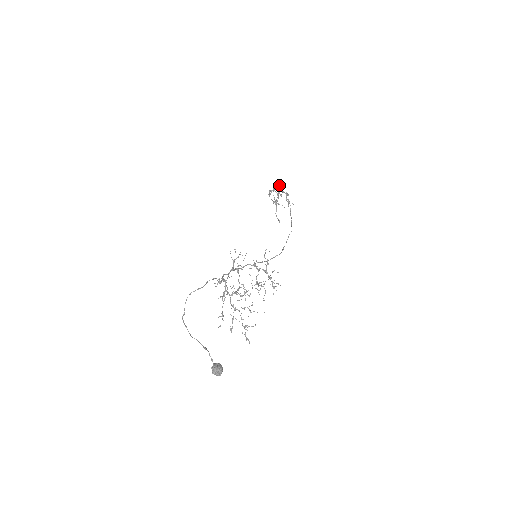
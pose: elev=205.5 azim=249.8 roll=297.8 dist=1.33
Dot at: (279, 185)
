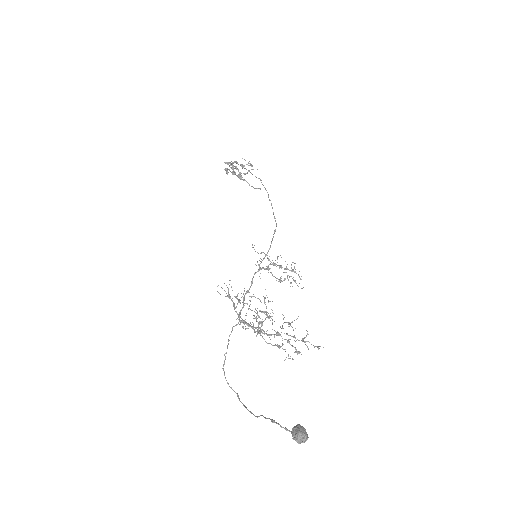
Dot at: occluded
